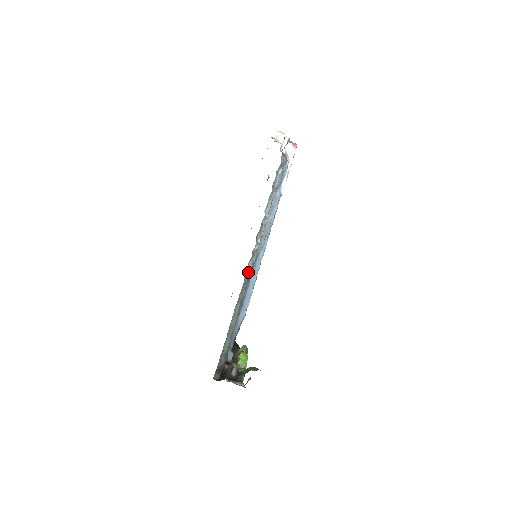
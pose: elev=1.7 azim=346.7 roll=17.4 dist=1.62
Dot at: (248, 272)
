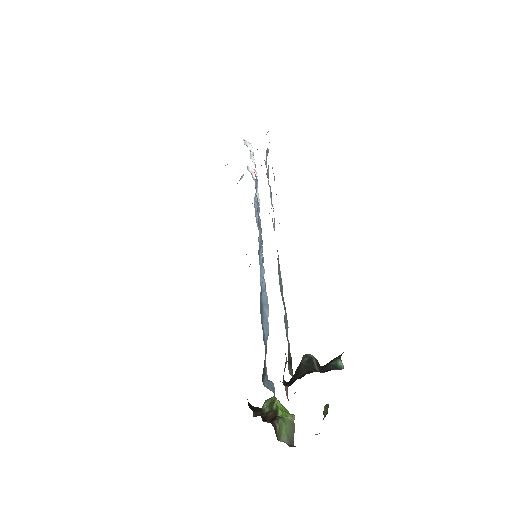
Dot at: occluded
